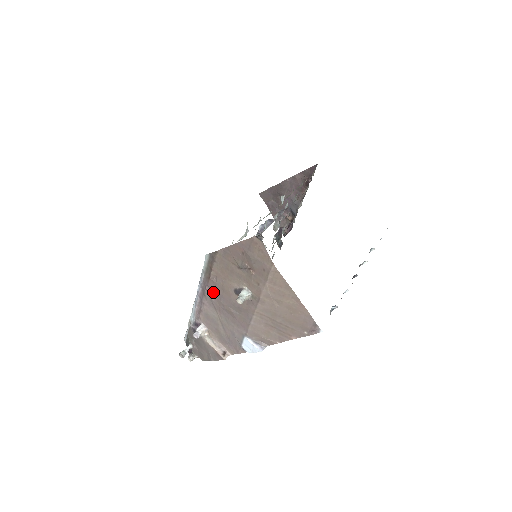
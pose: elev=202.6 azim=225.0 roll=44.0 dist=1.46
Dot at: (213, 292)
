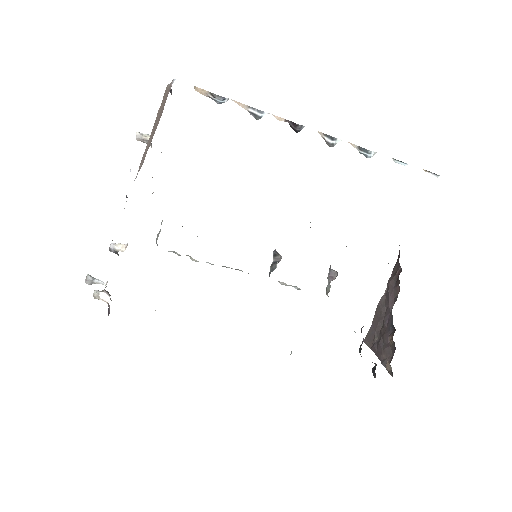
Dot at: occluded
